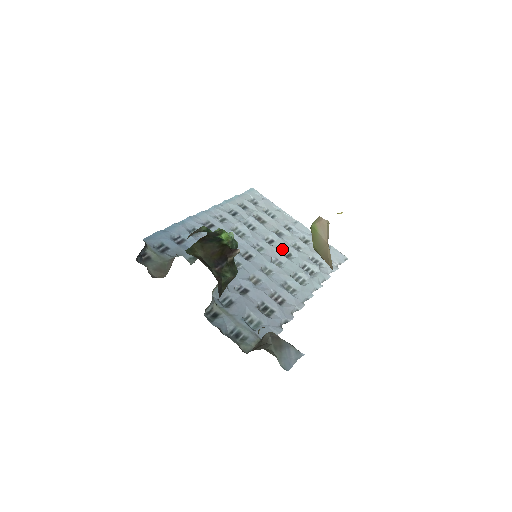
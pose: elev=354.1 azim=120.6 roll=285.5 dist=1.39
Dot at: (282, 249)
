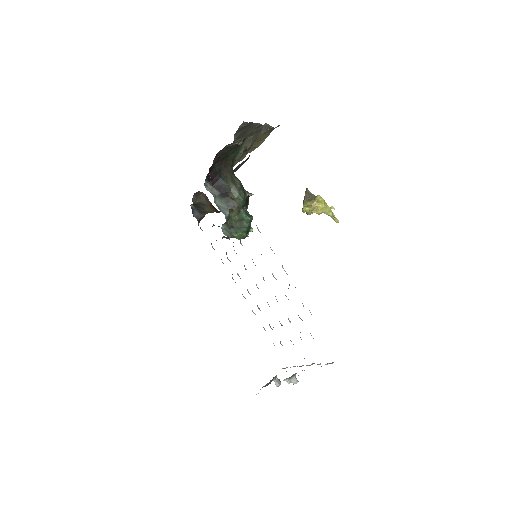
Dot at: occluded
